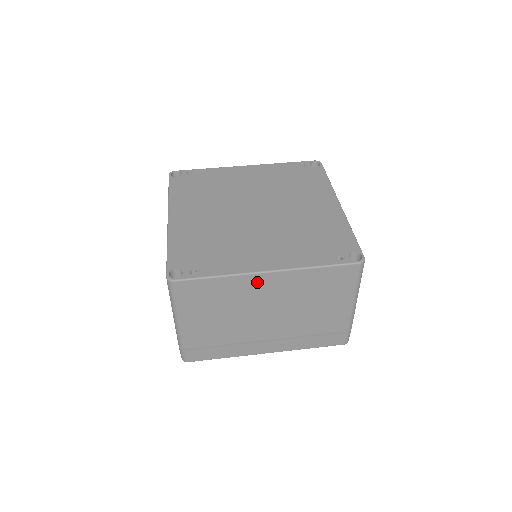
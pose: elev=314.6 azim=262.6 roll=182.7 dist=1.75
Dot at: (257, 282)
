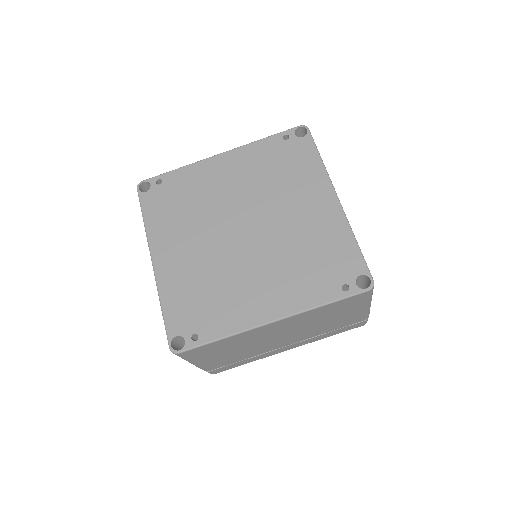
Dot at: (263, 329)
